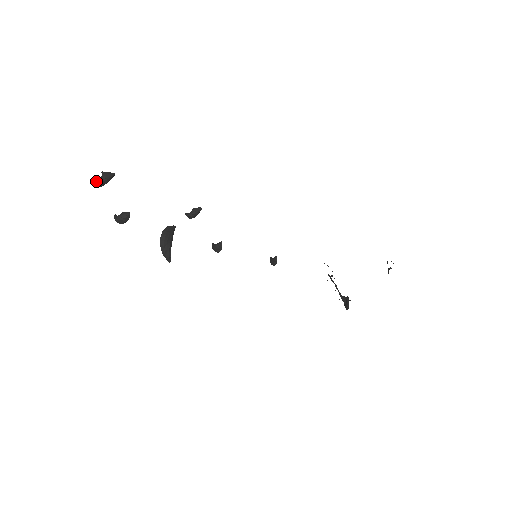
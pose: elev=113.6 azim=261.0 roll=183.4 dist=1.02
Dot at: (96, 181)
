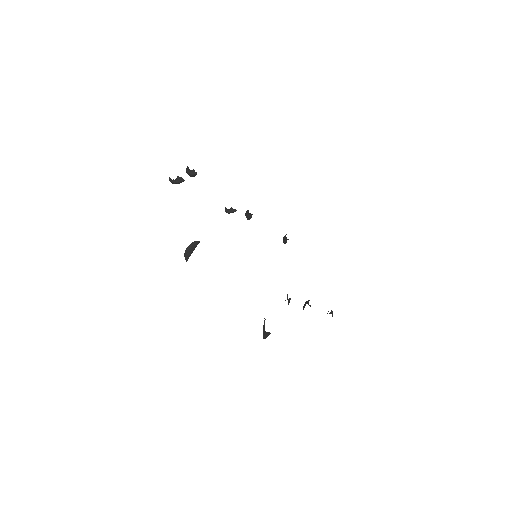
Dot at: (171, 181)
